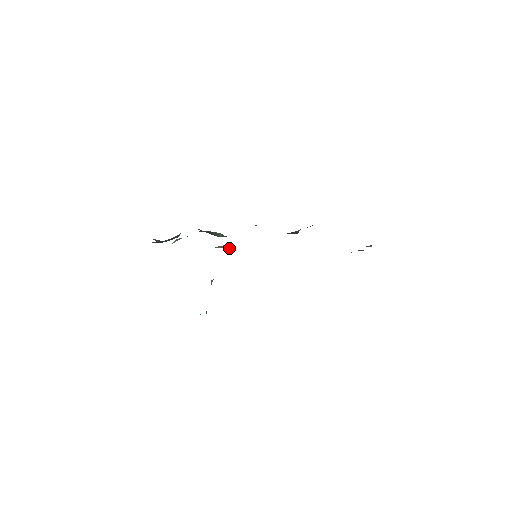
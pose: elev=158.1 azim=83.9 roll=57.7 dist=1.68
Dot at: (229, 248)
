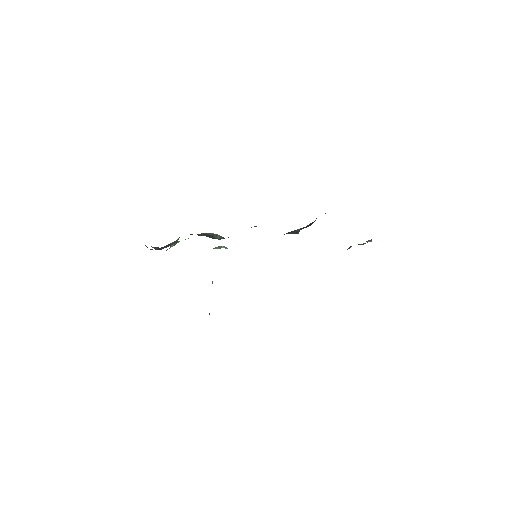
Dot at: (227, 248)
